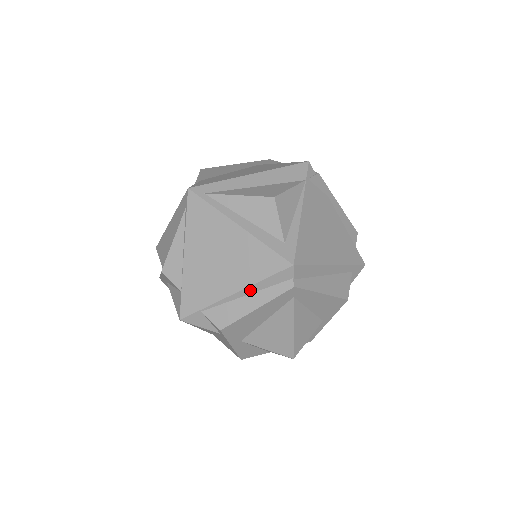
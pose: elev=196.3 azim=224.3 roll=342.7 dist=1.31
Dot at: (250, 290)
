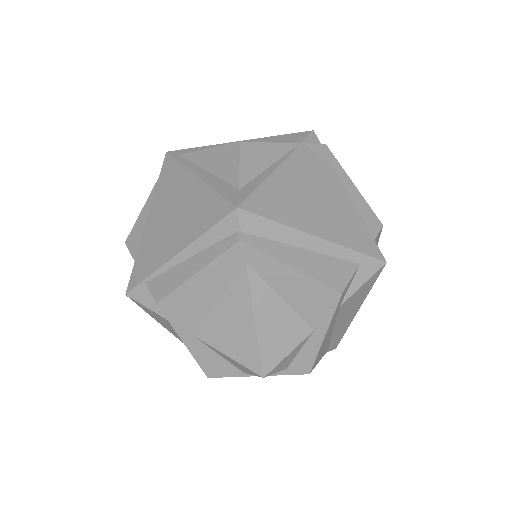
Dot at: (193, 249)
